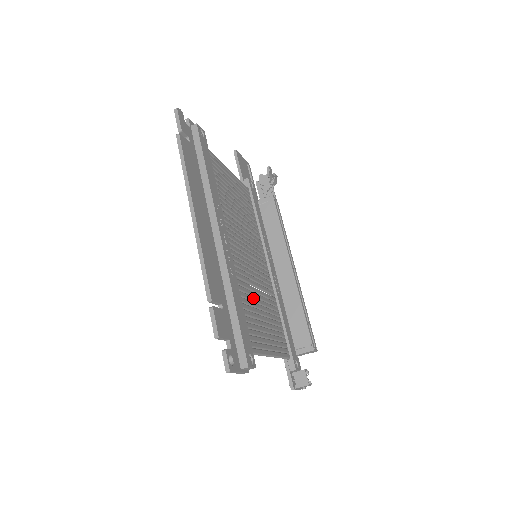
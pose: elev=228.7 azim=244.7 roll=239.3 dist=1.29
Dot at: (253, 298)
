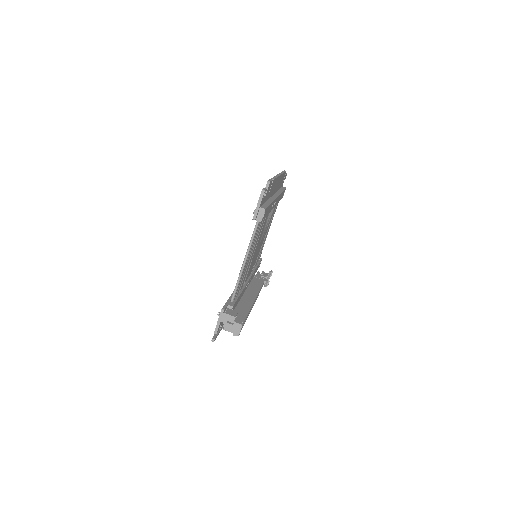
Dot at: occluded
